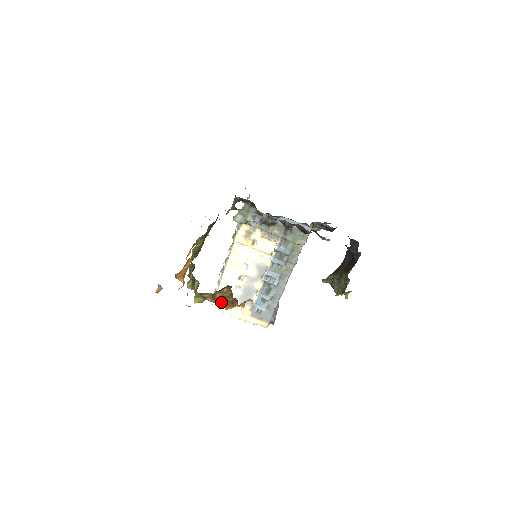
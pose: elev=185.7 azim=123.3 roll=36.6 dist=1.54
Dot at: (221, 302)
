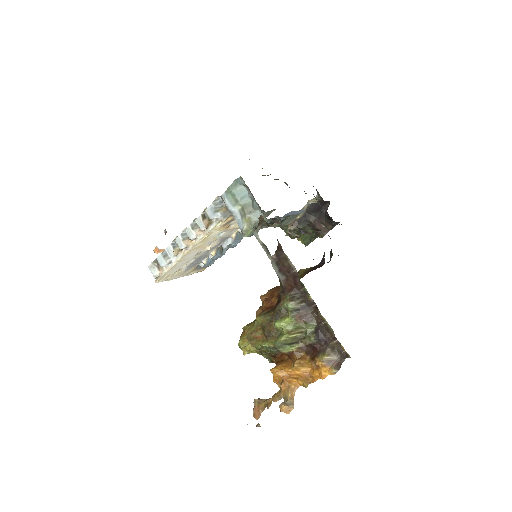
Dot at: occluded
